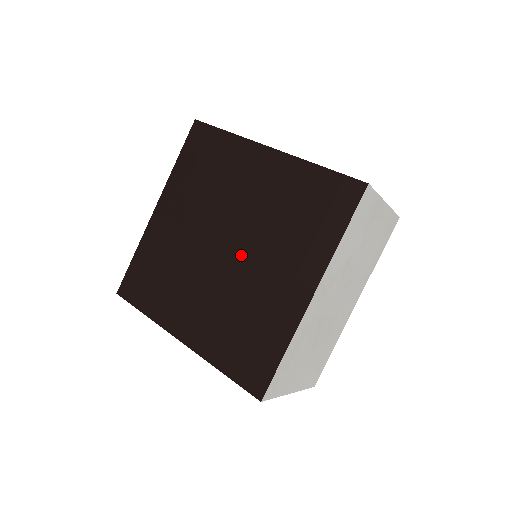
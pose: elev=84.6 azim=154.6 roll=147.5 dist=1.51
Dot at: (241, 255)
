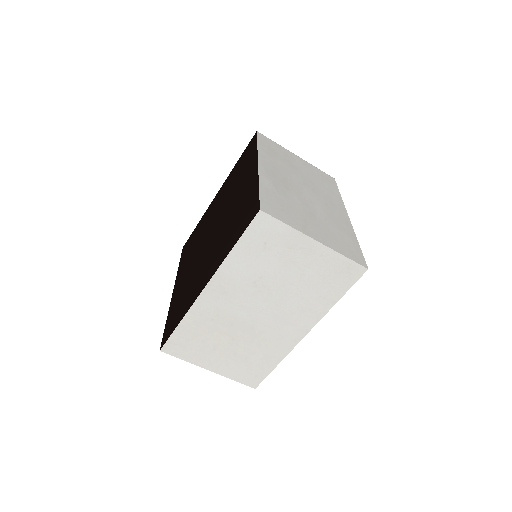
Dot at: (210, 243)
